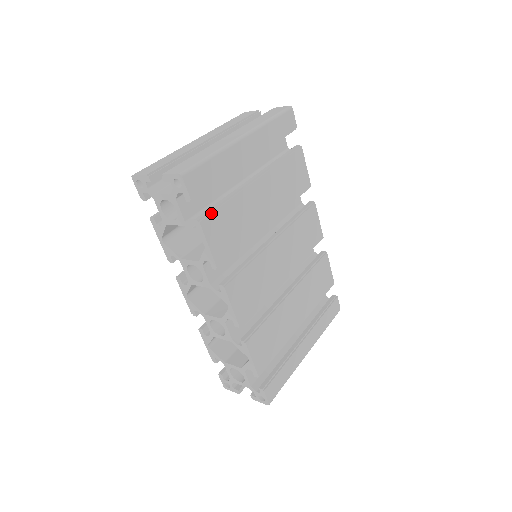
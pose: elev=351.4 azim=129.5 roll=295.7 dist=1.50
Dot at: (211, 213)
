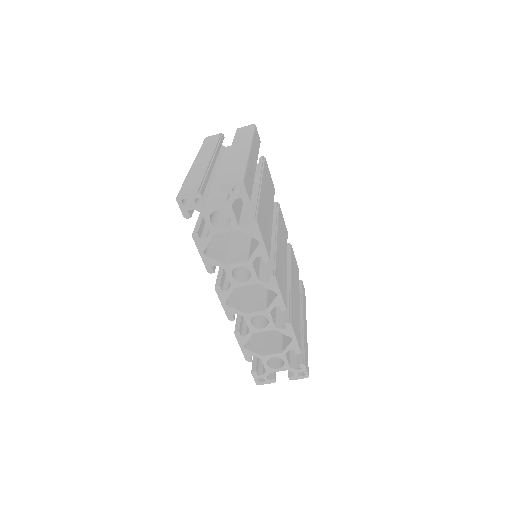
Dot at: (257, 213)
